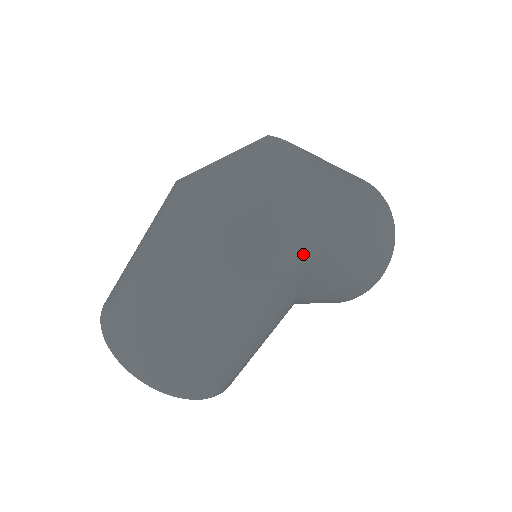
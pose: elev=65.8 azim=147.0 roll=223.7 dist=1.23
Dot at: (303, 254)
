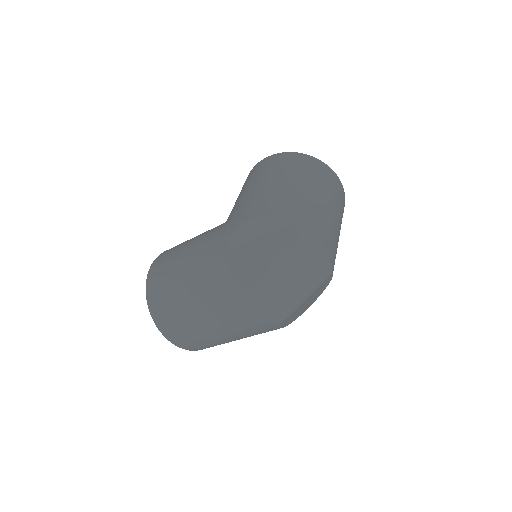
Dot at: (309, 305)
